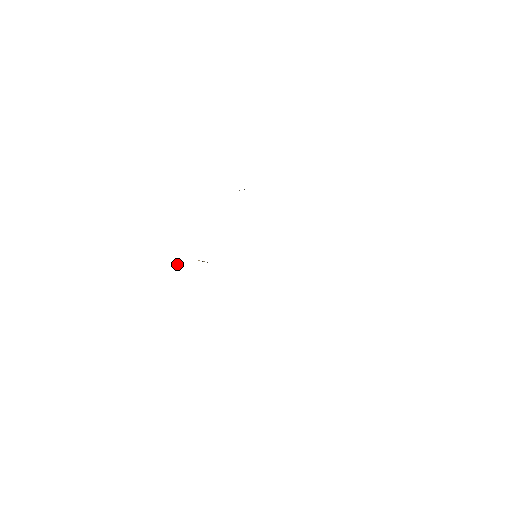
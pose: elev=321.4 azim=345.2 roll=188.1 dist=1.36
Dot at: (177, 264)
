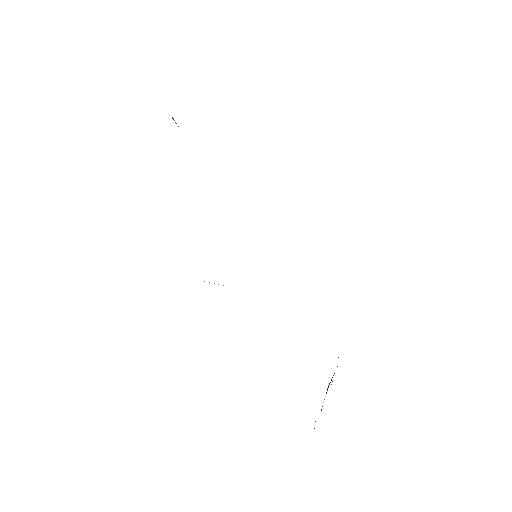
Dot at: occluded
